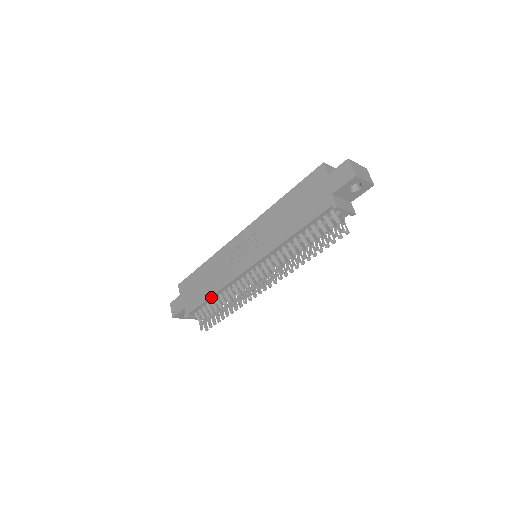
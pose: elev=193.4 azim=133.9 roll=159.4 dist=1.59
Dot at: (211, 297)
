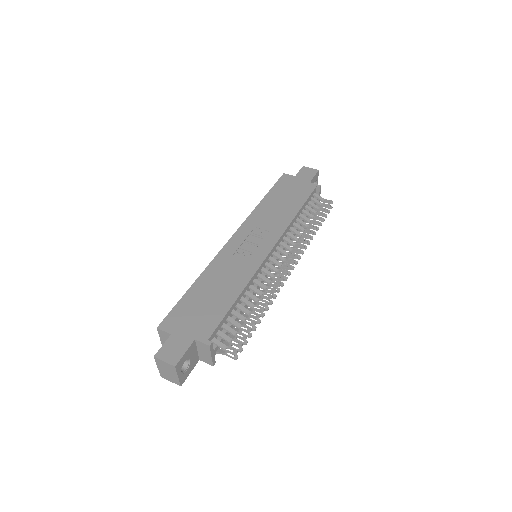
Dot at: (235, 301)
